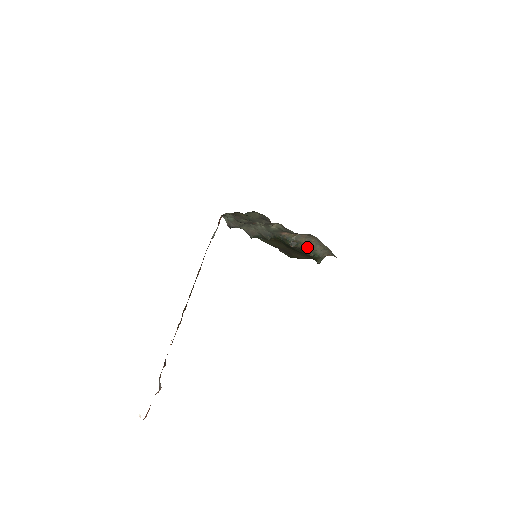
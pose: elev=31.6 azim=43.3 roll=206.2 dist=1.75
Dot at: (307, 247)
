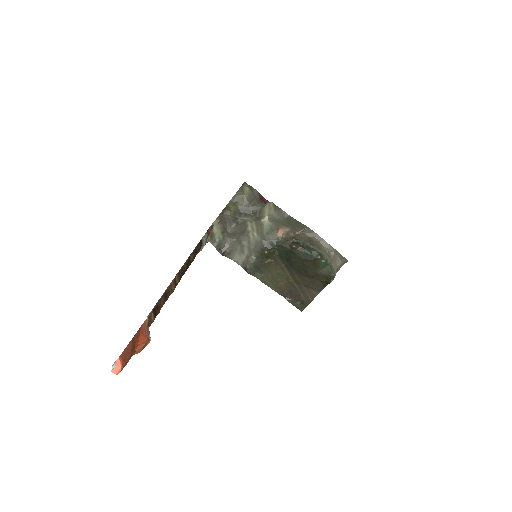
Dot at: (310, 246)
